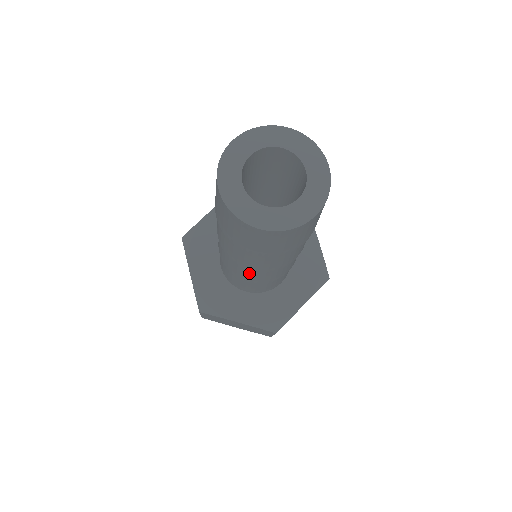
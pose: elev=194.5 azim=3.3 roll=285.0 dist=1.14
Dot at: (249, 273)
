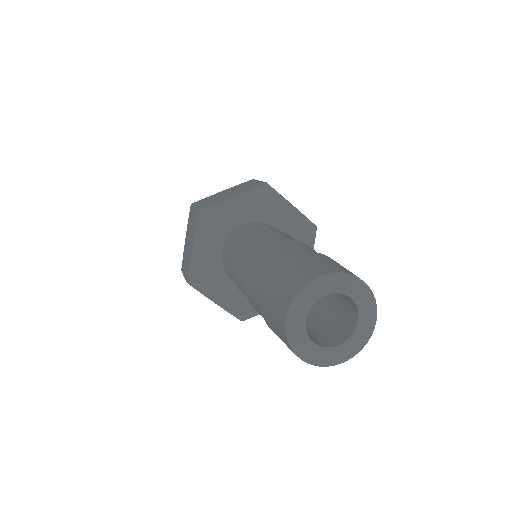
Dot at: occluded
